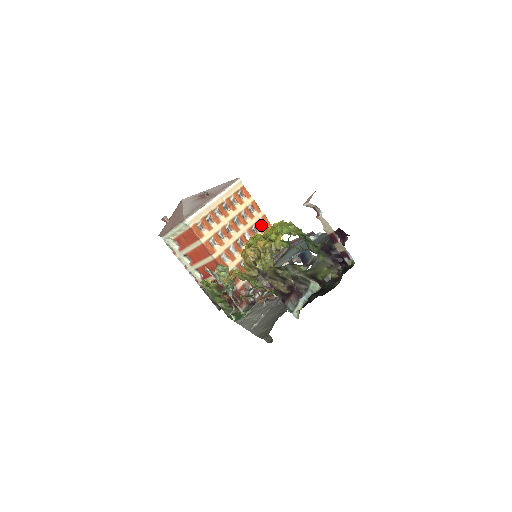
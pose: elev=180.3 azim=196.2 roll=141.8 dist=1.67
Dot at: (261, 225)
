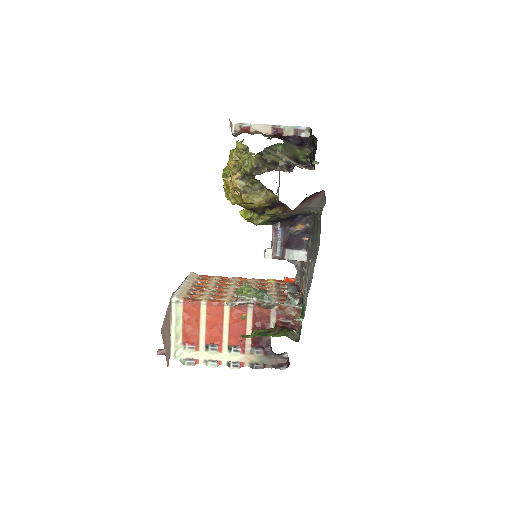
Dot at: occluded
